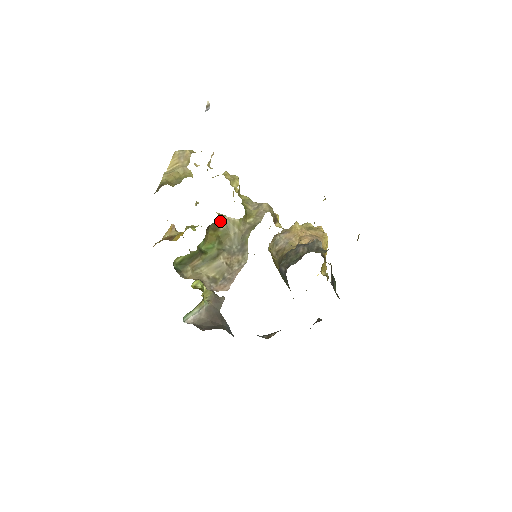
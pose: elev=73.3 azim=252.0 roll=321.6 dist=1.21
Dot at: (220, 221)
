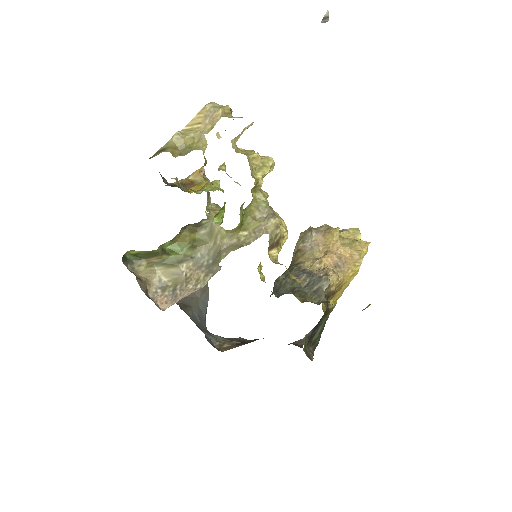
Dot at: (205, 223)
